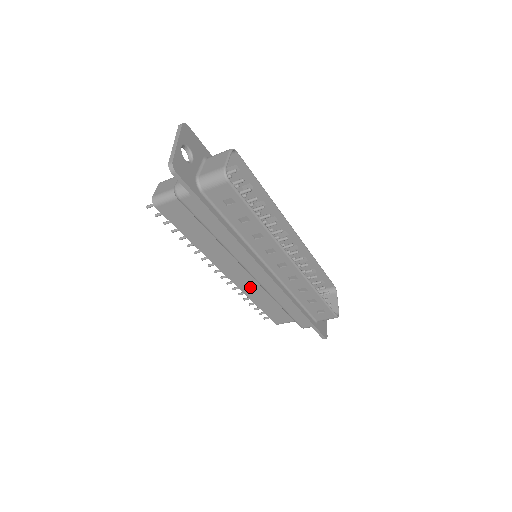
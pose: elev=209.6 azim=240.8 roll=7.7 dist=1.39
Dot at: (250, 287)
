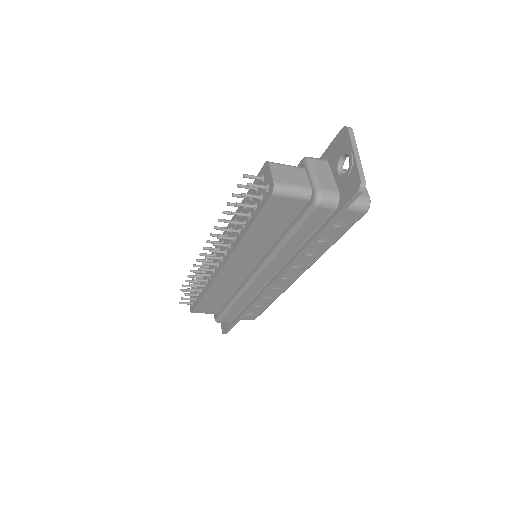
Dot at: (225, 281)
